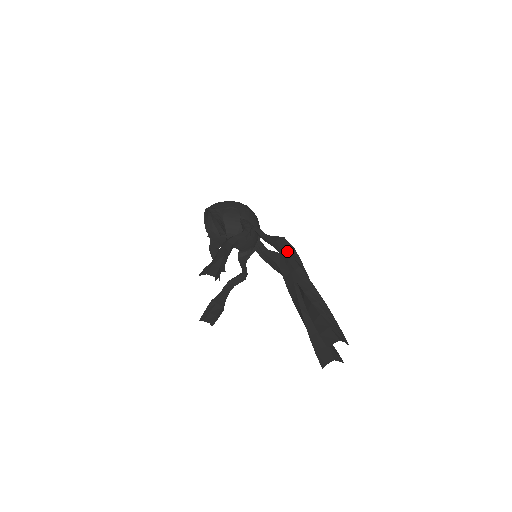
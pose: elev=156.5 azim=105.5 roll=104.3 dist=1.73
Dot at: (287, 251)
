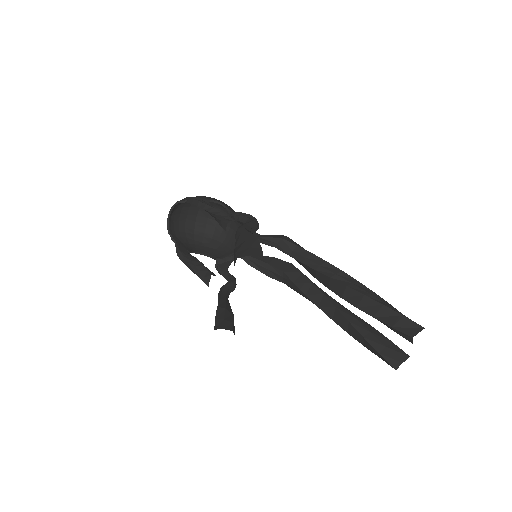
Dot at: (300, 247)
